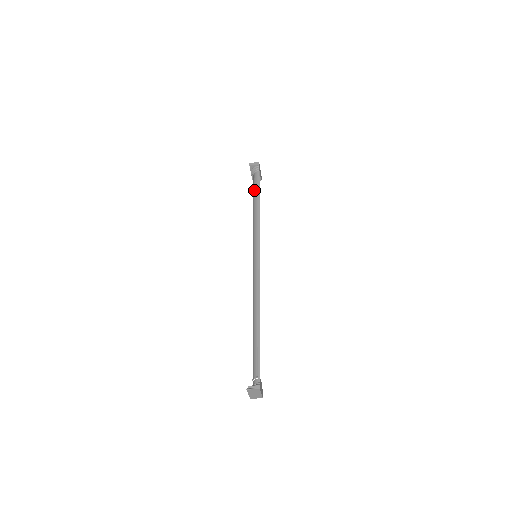
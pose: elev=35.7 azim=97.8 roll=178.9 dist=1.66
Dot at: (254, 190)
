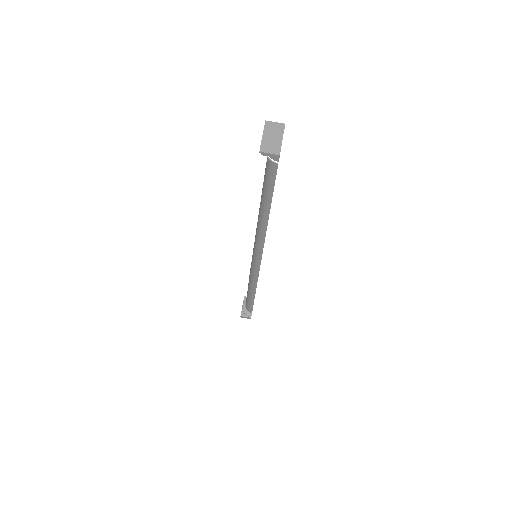
Dot at: occluded
